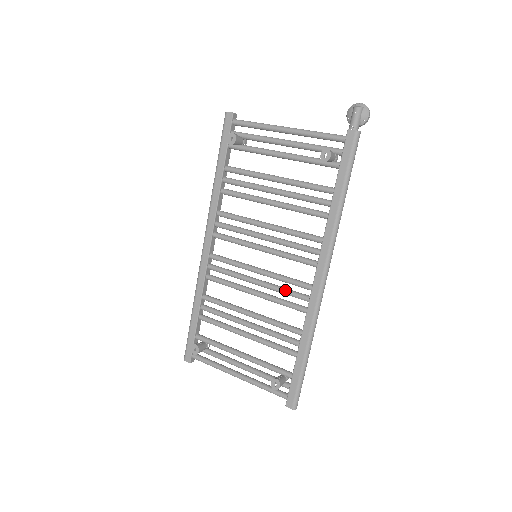
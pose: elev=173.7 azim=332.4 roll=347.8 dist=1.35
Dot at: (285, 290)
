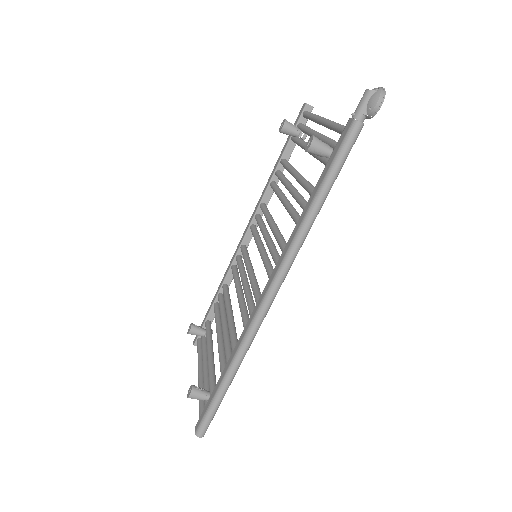
Dot at: (248, 299)
